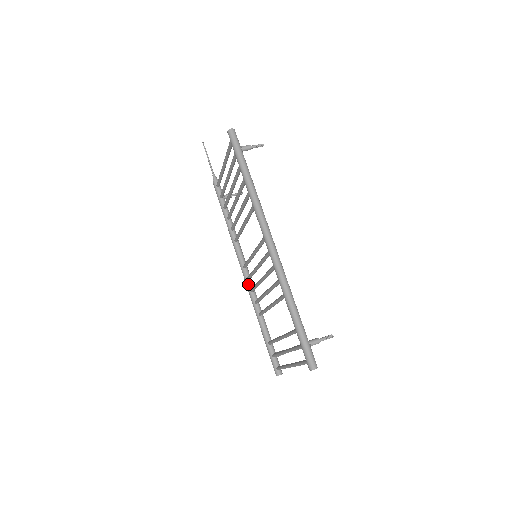
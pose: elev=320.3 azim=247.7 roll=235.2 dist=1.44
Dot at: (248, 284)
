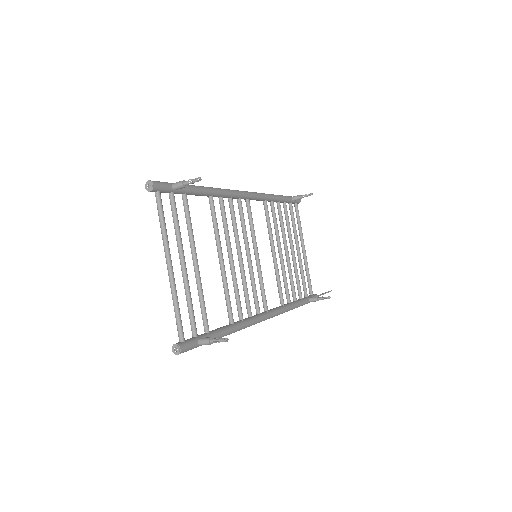
Dot at: occluded
